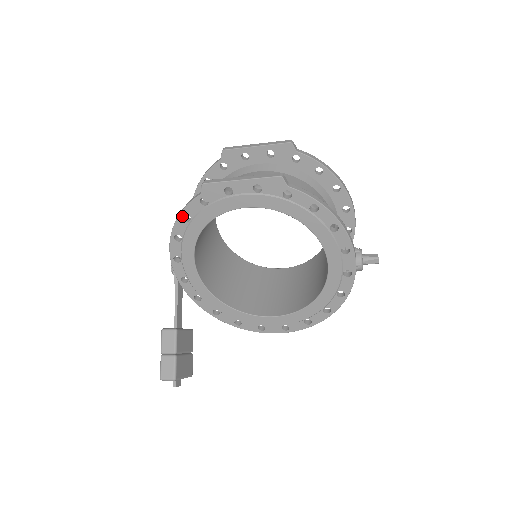
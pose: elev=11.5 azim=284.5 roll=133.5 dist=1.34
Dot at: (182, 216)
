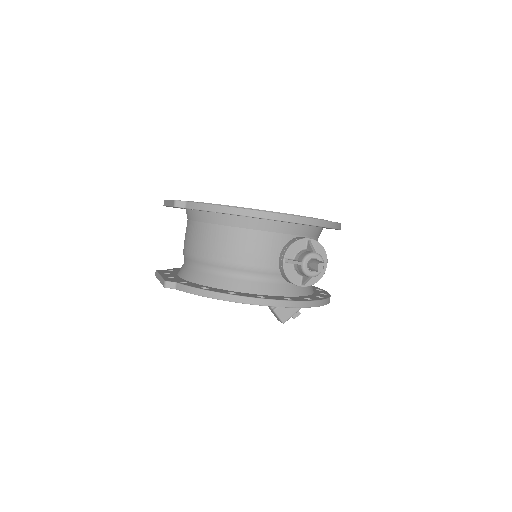
Dot at: occluded
